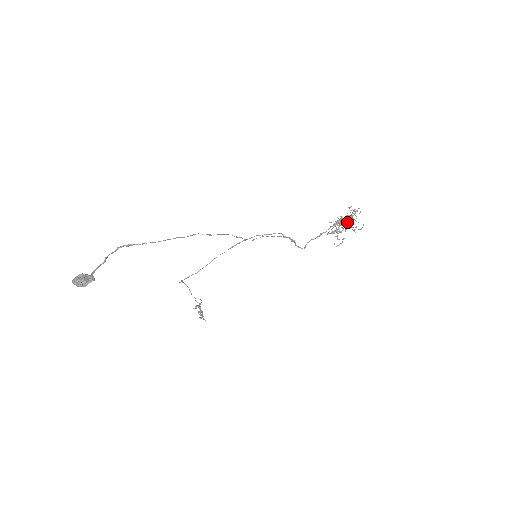
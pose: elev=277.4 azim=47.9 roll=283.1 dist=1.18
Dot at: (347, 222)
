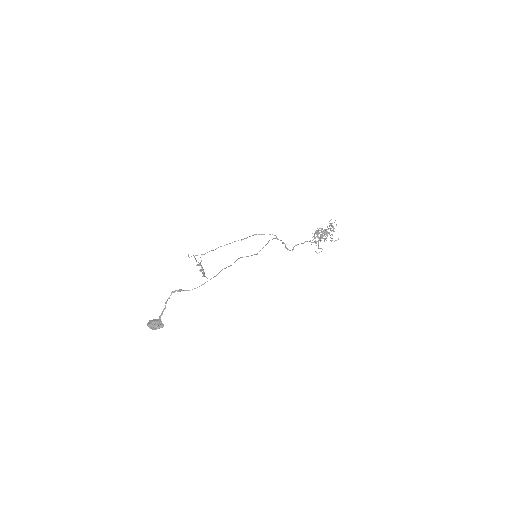
Dot at: occluded
